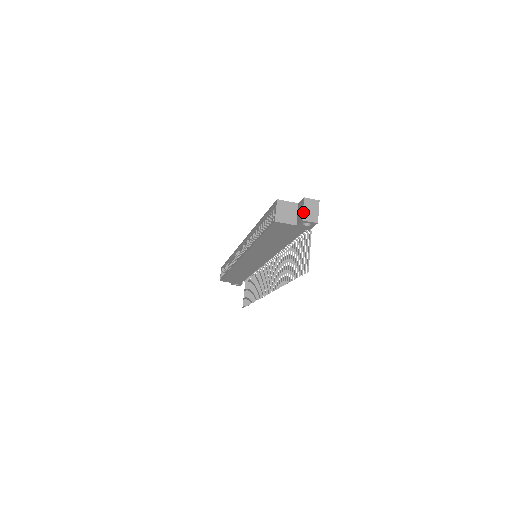
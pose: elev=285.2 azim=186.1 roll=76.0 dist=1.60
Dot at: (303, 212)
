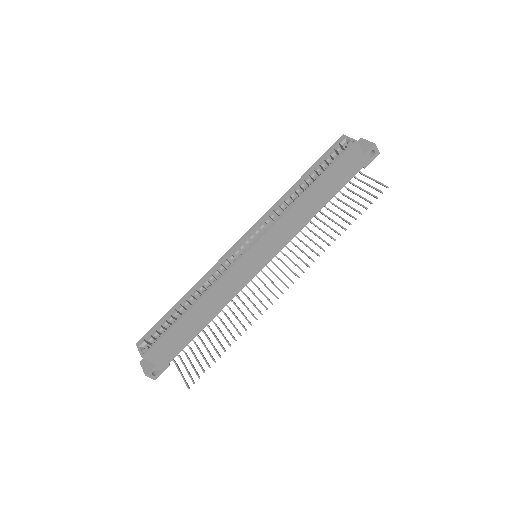
Dot at: occluded
